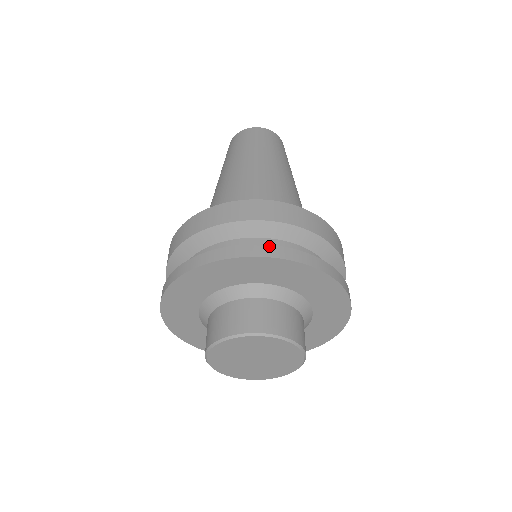
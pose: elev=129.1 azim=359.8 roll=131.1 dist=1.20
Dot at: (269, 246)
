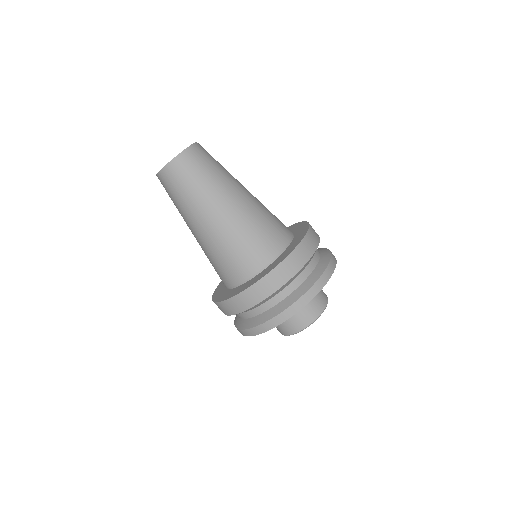
Dot at: (317, 283)
